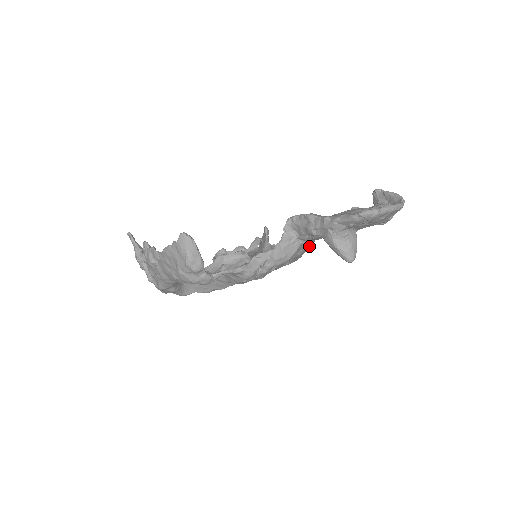
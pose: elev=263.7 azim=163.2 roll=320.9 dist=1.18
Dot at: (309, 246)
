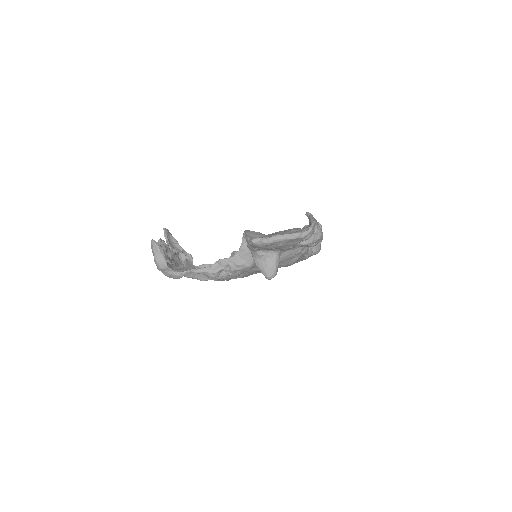
Dot at: (293, 253)
